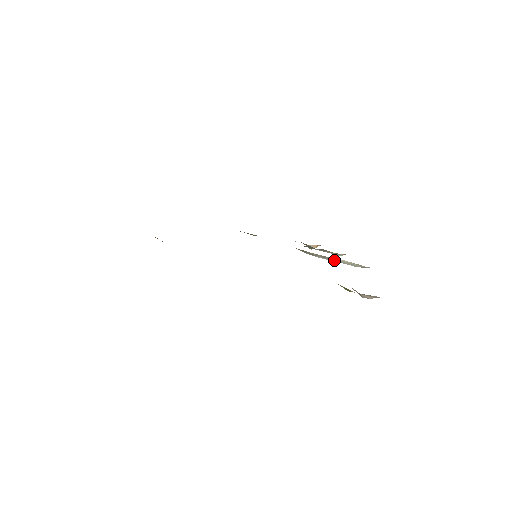
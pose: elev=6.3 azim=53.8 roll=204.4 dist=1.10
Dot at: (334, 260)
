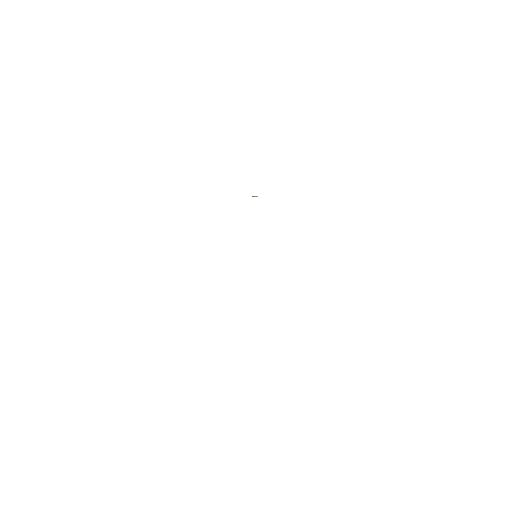
Dot at: occluded
